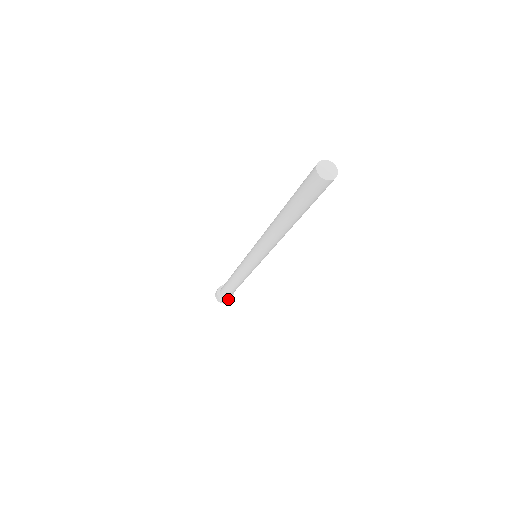
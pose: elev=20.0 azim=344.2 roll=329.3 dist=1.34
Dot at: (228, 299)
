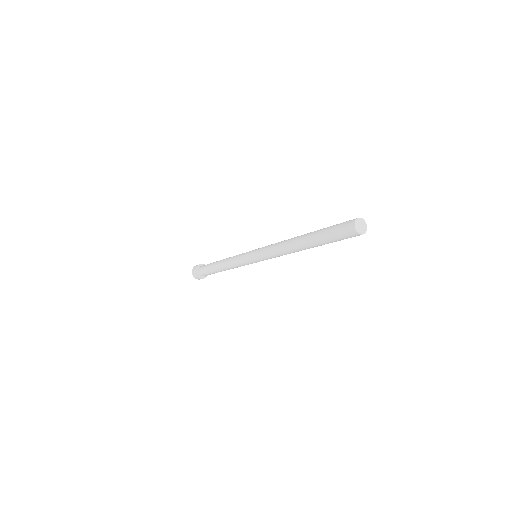
Dot at: (200, 276)
